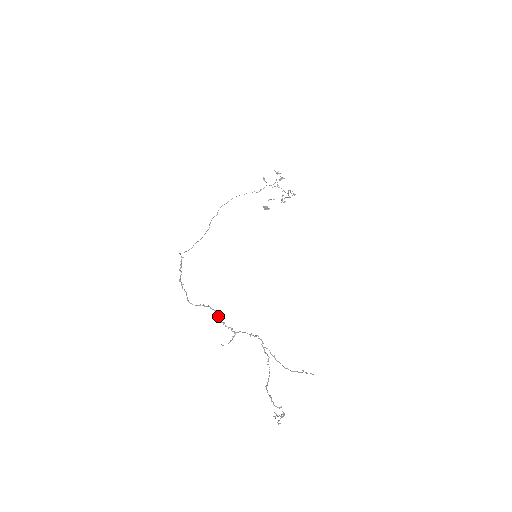
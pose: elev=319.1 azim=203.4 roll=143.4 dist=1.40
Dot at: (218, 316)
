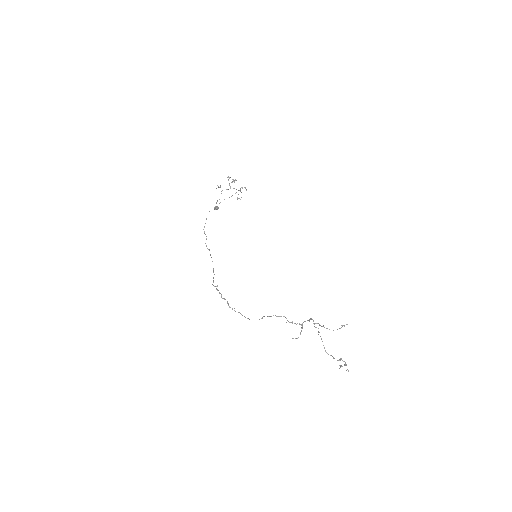
Dot at: occluded
